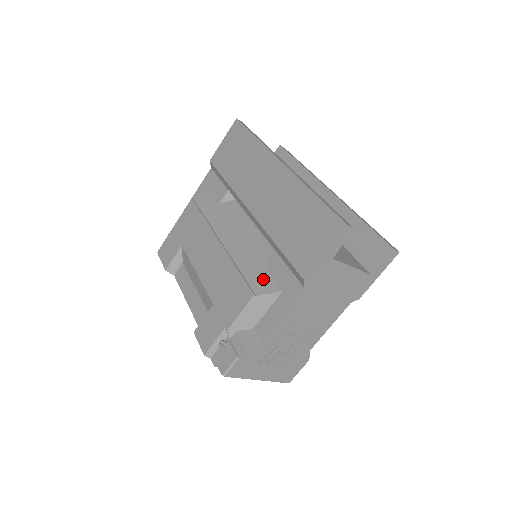
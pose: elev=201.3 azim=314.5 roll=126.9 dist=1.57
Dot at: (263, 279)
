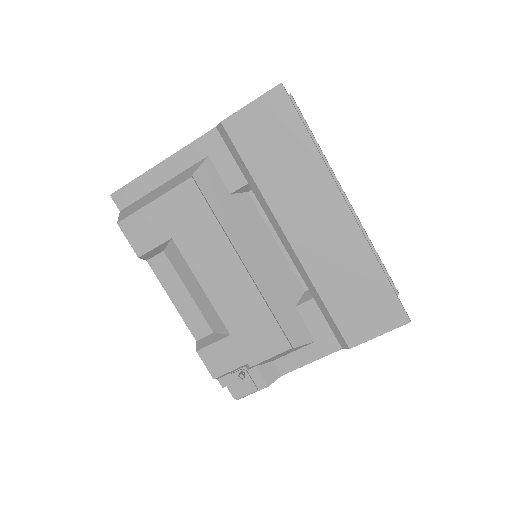
Dot at: (297, 326)
